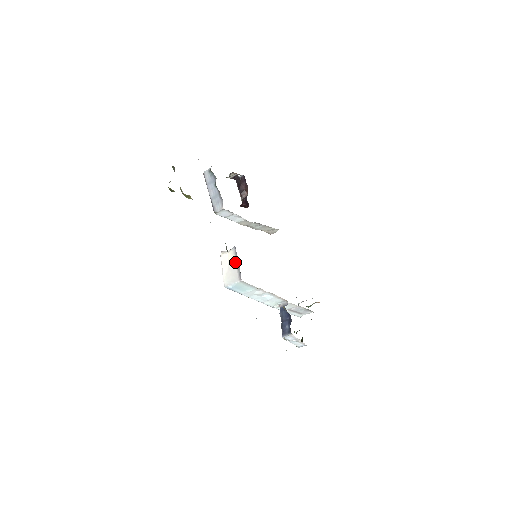
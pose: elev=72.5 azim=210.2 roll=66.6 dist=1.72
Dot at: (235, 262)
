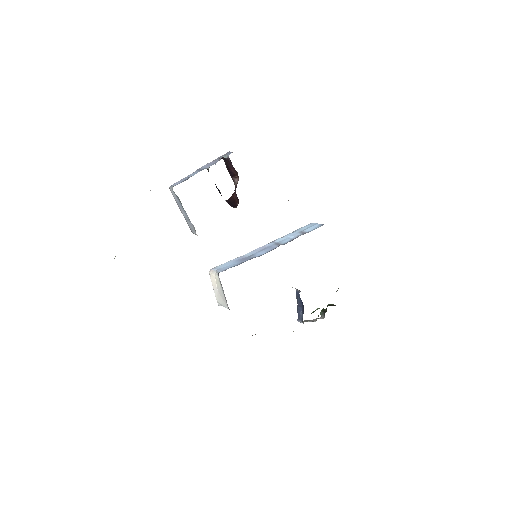
Dot at: (222, 289)
